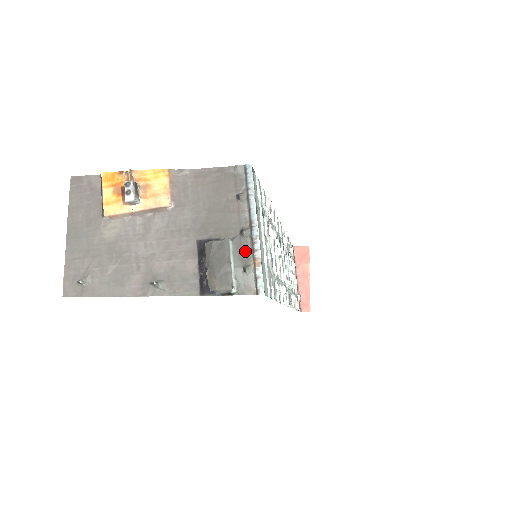
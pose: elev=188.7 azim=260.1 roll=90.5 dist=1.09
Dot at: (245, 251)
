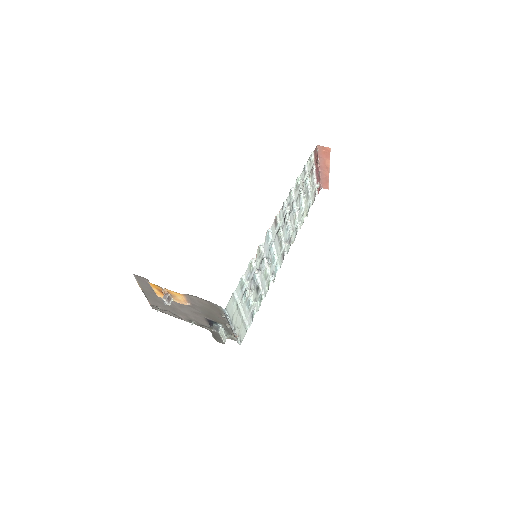
Dot at: (229, 330)
